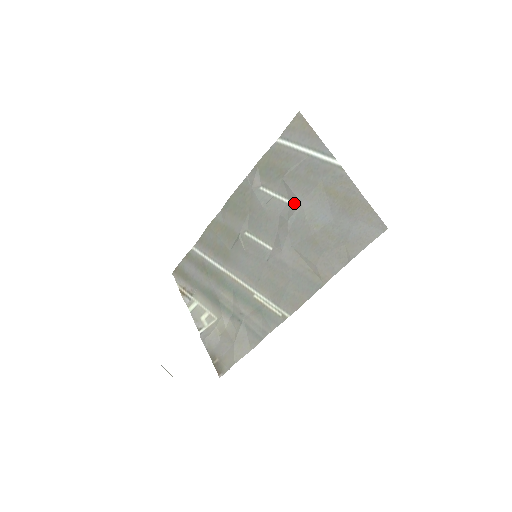
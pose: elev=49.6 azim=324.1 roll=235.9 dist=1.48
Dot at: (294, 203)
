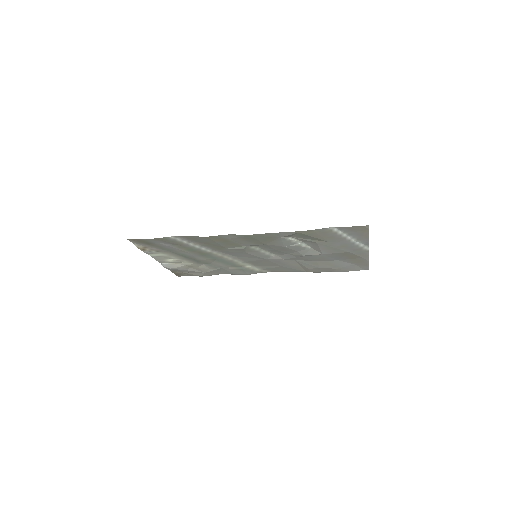
Dot at: (316, 252)
